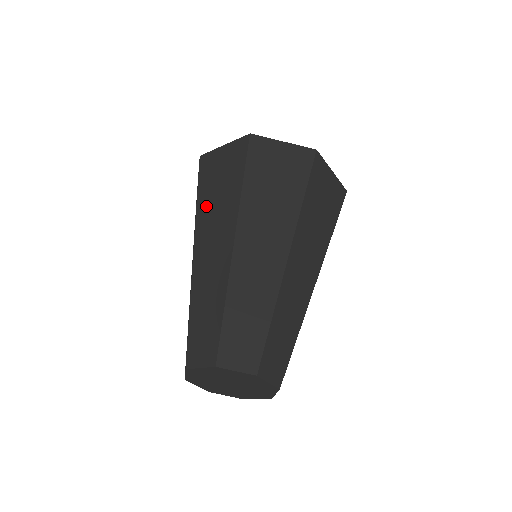
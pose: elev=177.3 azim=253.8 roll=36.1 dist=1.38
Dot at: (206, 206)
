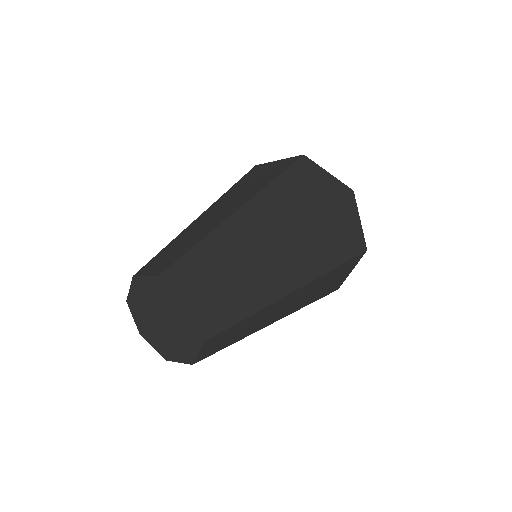
Dot at: occluded
